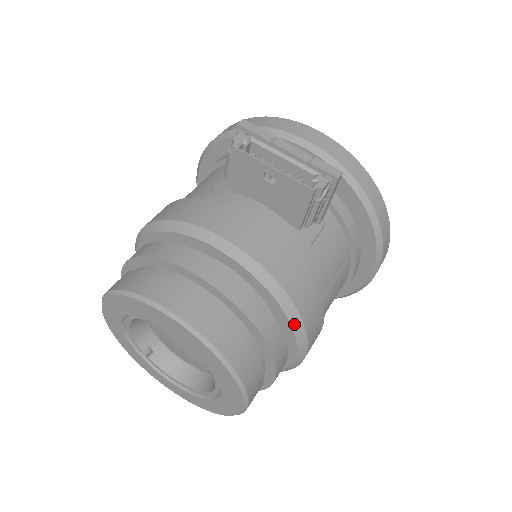
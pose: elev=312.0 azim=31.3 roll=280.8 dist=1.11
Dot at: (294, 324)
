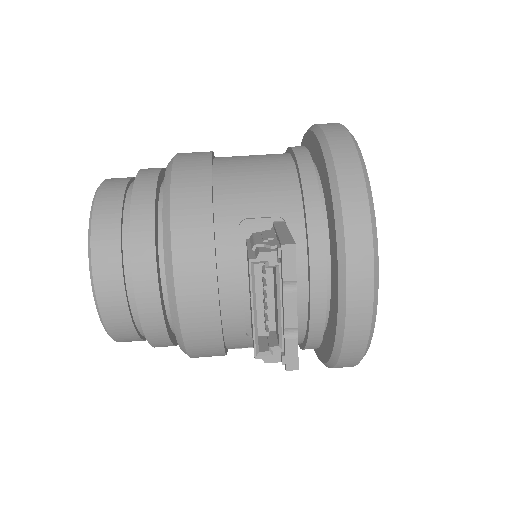
Dot at: occluded
